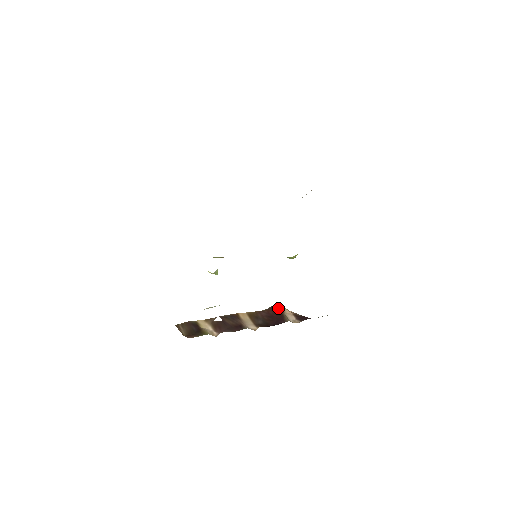
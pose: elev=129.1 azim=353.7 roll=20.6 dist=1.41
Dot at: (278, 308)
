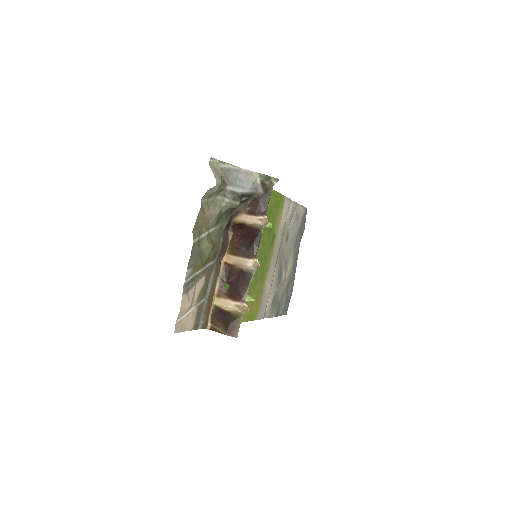
Dot at: (238, 226)
